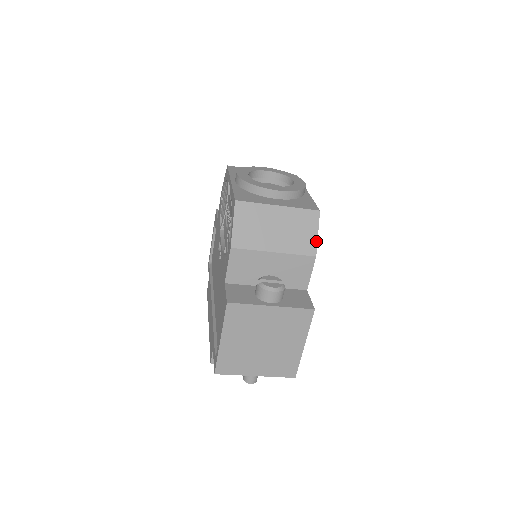
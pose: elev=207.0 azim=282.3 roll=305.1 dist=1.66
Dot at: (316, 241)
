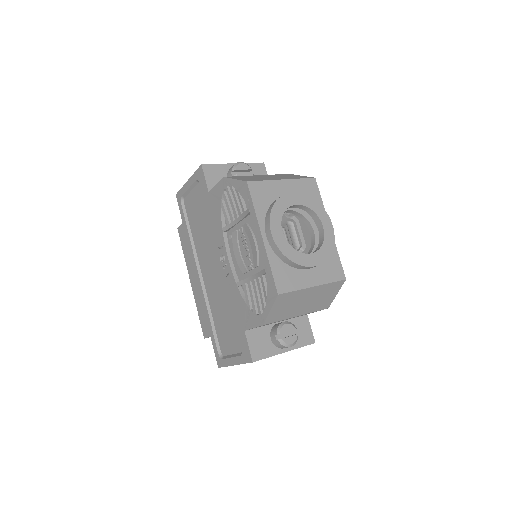
Dot at: (333, 299)
